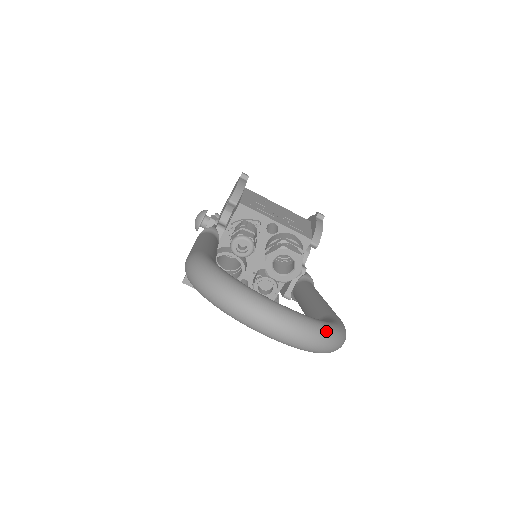
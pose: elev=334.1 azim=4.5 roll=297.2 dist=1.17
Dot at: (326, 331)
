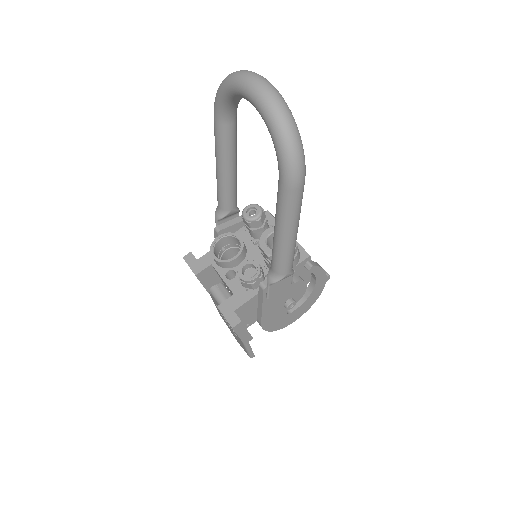
Dot at: (291, 112)
